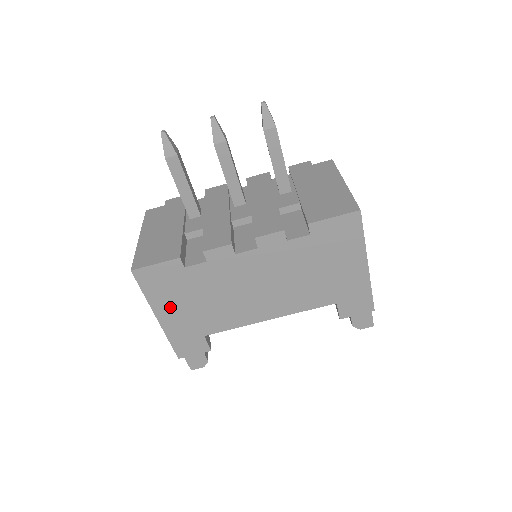
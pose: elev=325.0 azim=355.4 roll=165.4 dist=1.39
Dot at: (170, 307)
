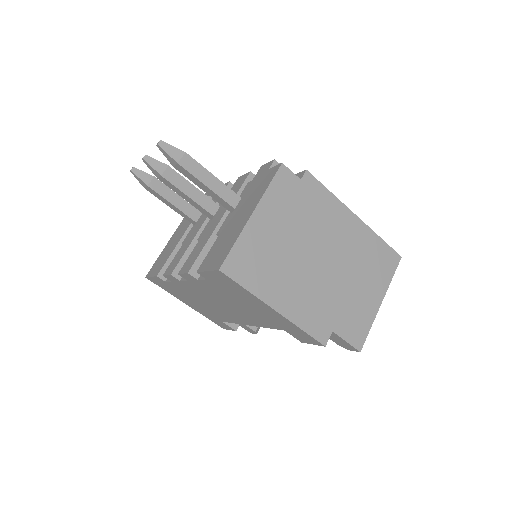
Dot at: (185, 300)
